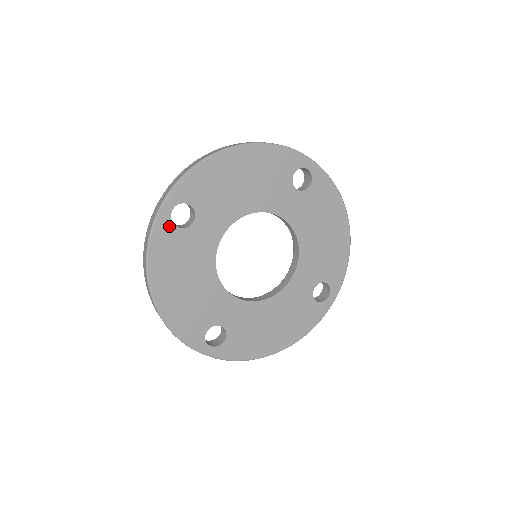
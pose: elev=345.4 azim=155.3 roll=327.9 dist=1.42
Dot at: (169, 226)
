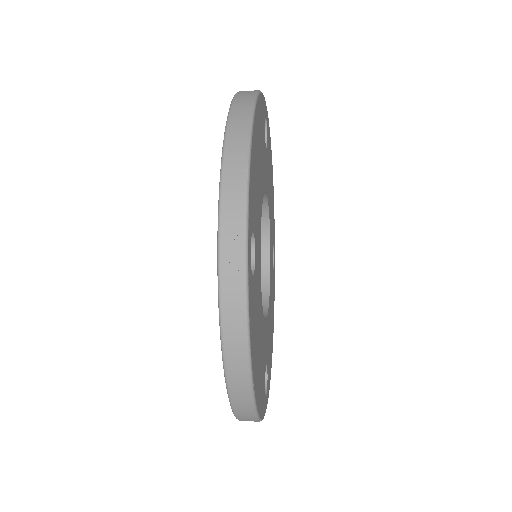
Dot at: (251, 282)
